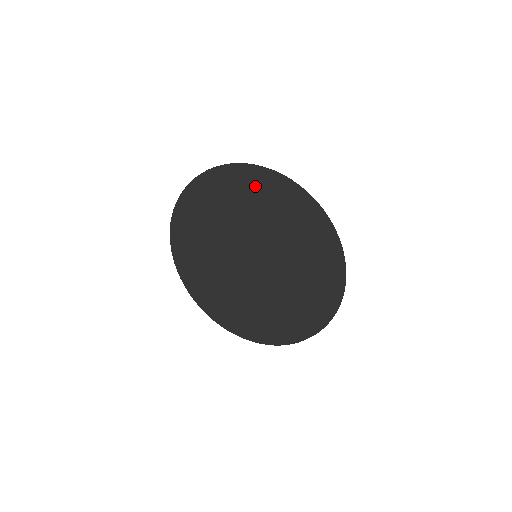
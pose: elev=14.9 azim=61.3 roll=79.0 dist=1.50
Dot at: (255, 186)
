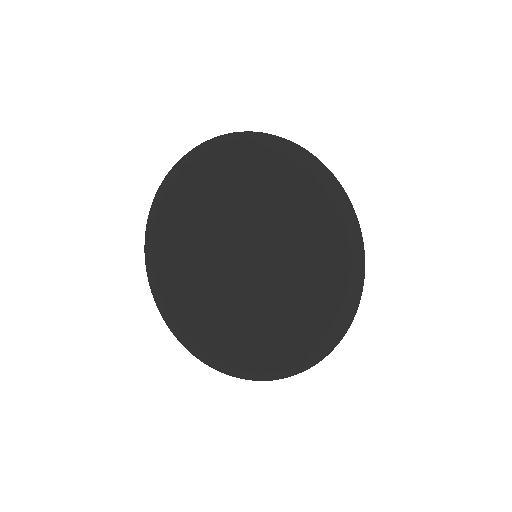
Dot at: (300, 180)
